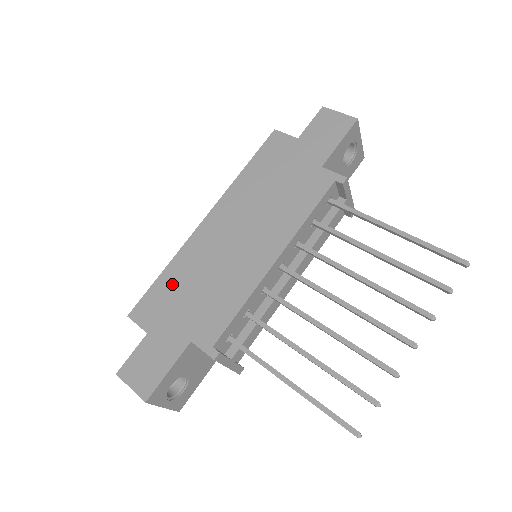
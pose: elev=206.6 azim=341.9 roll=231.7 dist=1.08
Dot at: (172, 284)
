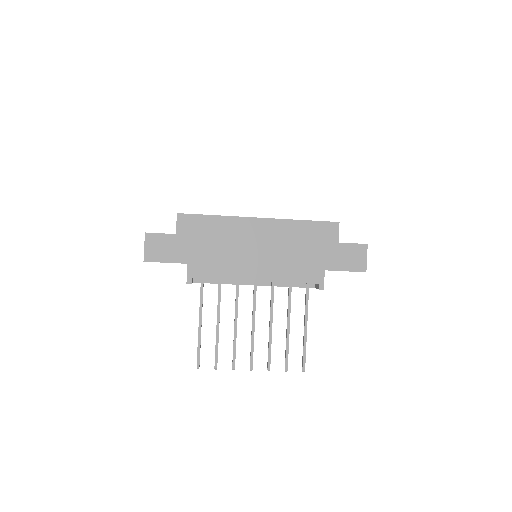
Dot at: (210, 228)
